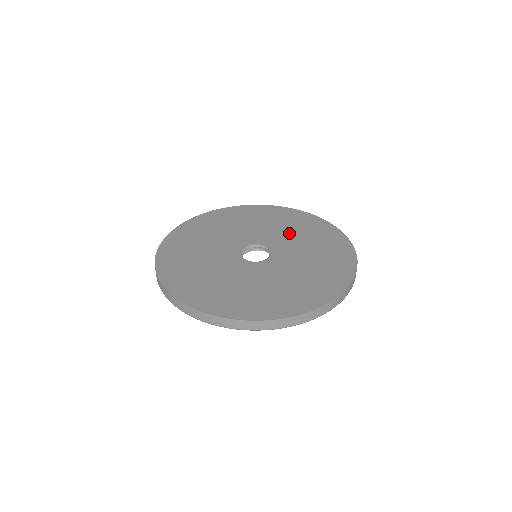
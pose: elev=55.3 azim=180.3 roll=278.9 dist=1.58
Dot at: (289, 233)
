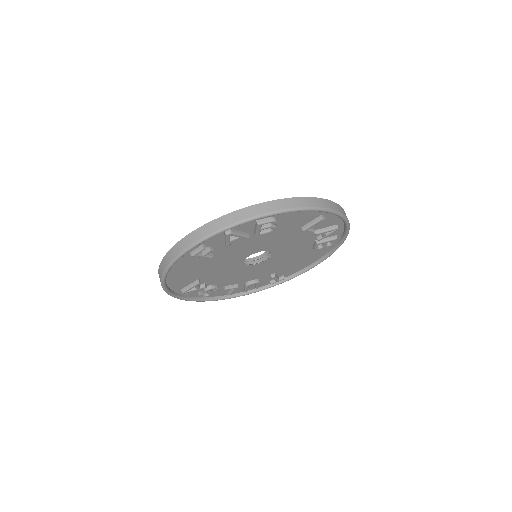
Dot at: occluded
